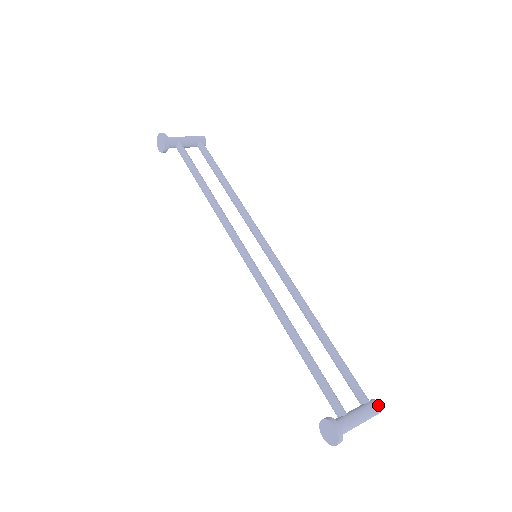
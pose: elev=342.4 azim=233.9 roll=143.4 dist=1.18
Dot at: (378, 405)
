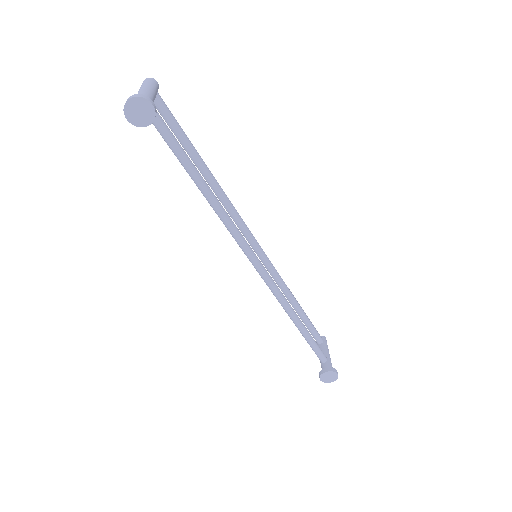
Dot at: occluded
